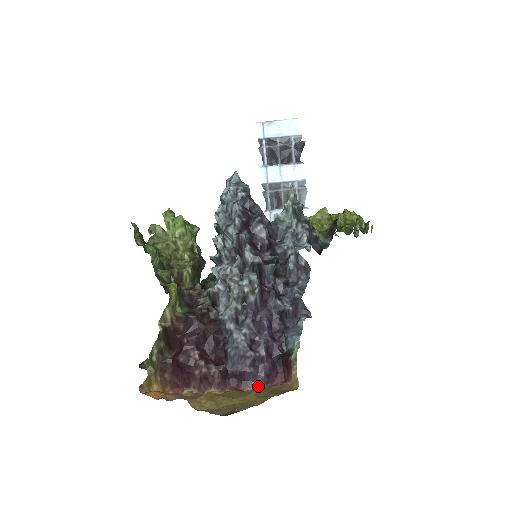
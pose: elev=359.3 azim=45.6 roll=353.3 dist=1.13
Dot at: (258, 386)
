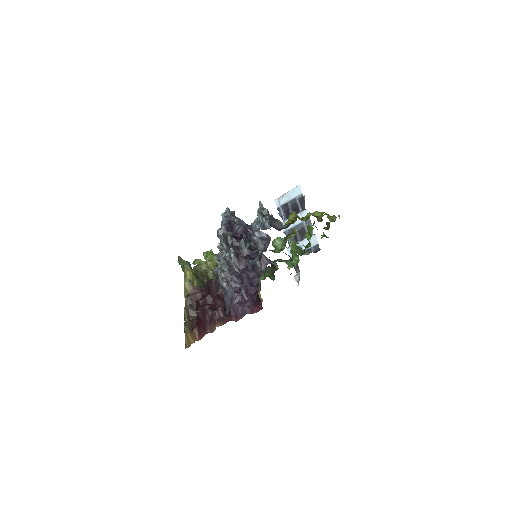
Dot at: occluded
